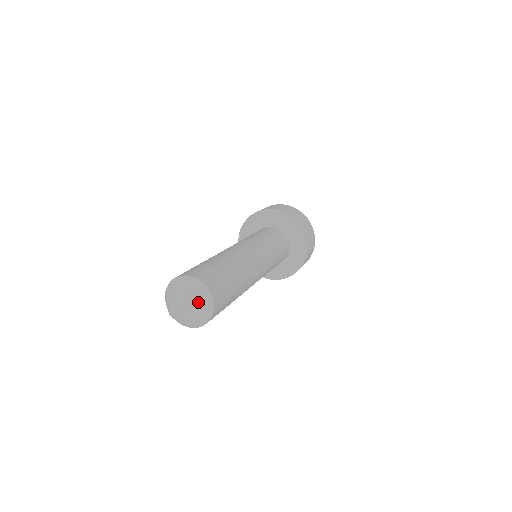
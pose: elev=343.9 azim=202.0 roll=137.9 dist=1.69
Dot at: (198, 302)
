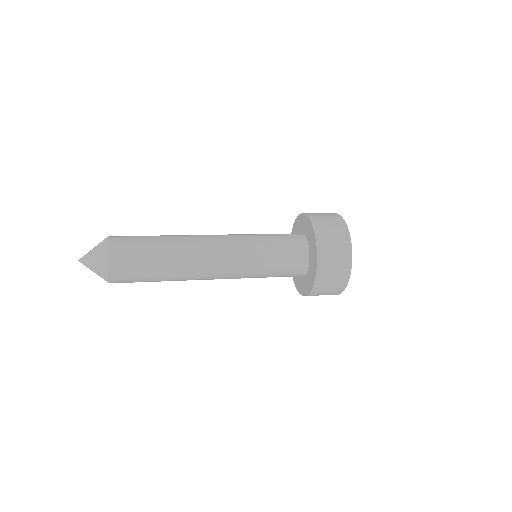
Dot at: (98, 269)
